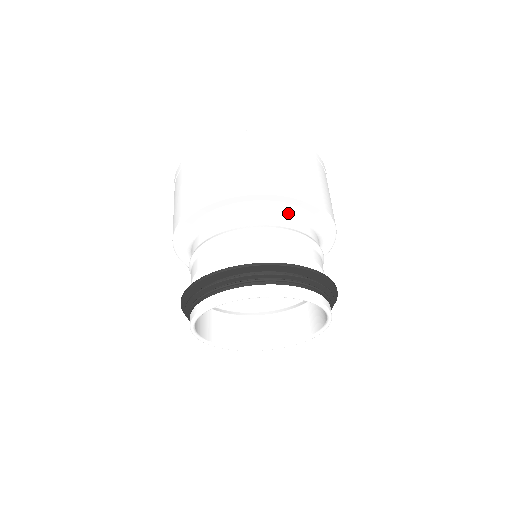
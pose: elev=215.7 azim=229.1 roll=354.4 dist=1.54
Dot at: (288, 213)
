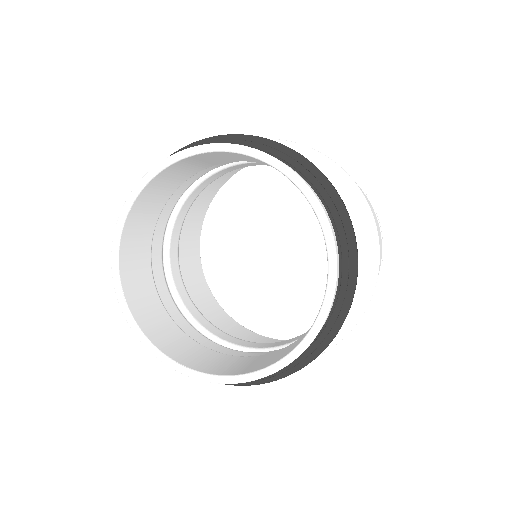
Dot at: occluded
